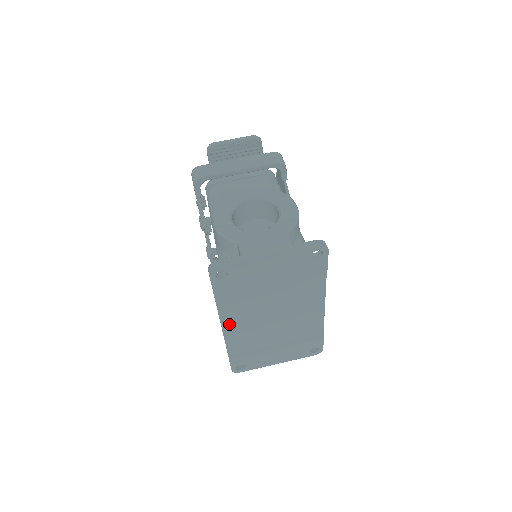
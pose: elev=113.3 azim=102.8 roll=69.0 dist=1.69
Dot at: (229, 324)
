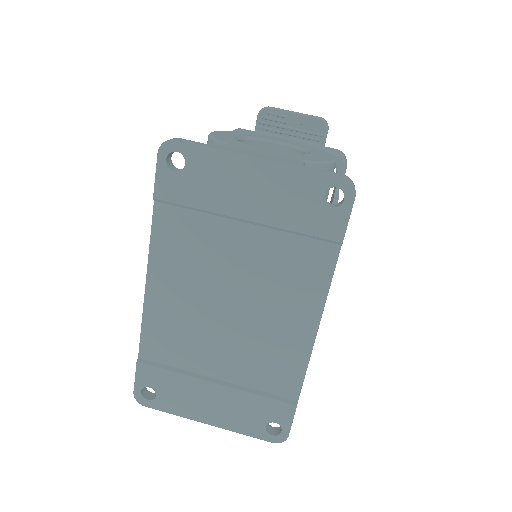
Dot at: (158, 284)
